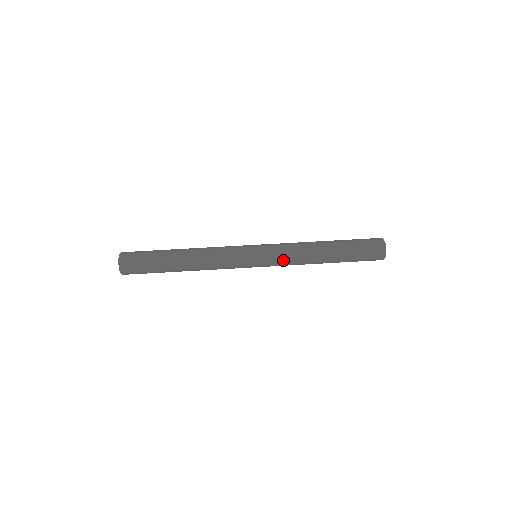
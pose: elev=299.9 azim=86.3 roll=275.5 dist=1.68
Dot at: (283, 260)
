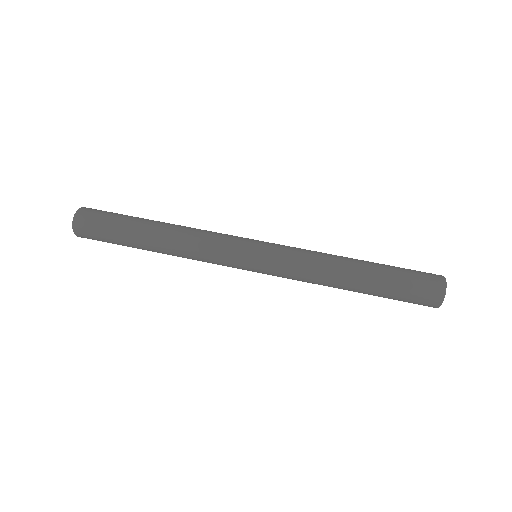
Dot at: (289, 275)
